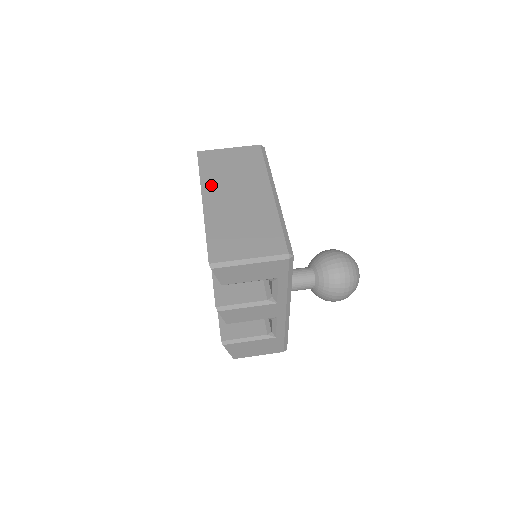
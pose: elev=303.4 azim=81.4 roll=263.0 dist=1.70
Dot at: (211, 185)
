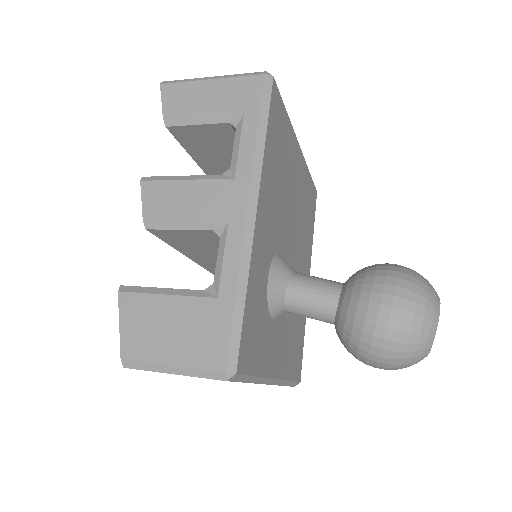
Dot at: occluded
